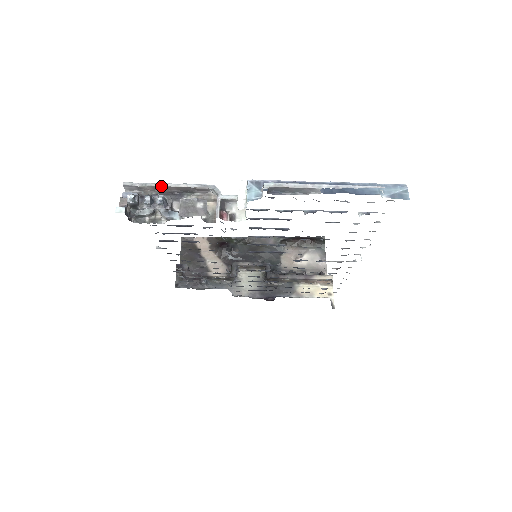
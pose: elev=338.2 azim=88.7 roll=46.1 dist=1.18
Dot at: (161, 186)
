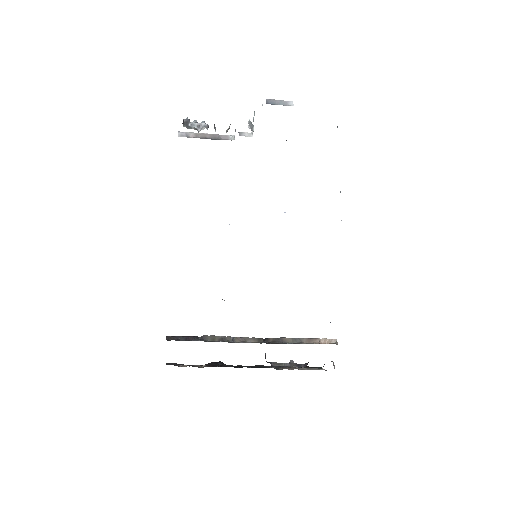
Dot at: (201, 133)
